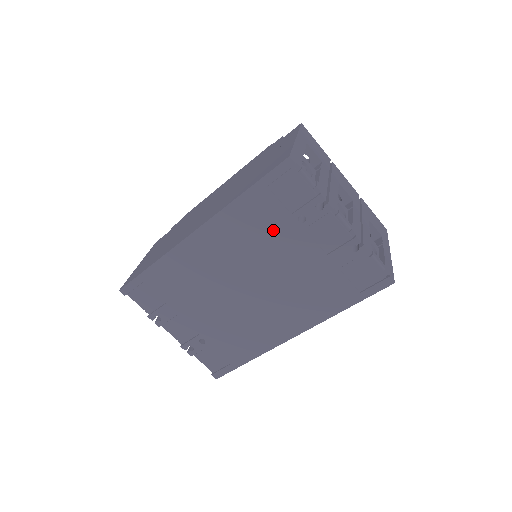
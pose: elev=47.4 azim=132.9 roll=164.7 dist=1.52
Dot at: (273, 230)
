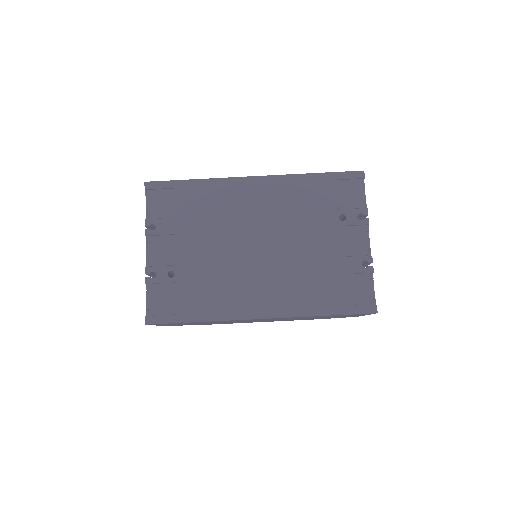
Dot at: (315, 212)
